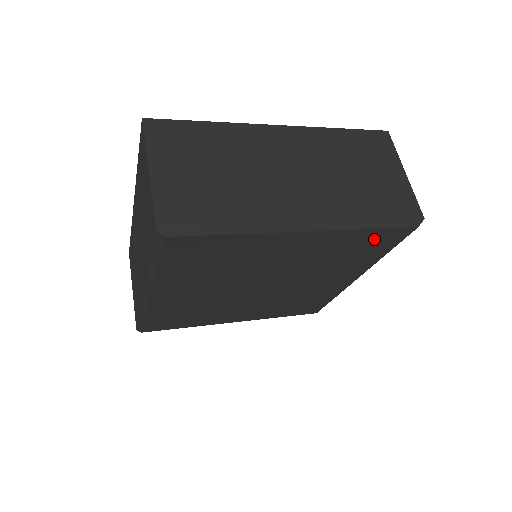
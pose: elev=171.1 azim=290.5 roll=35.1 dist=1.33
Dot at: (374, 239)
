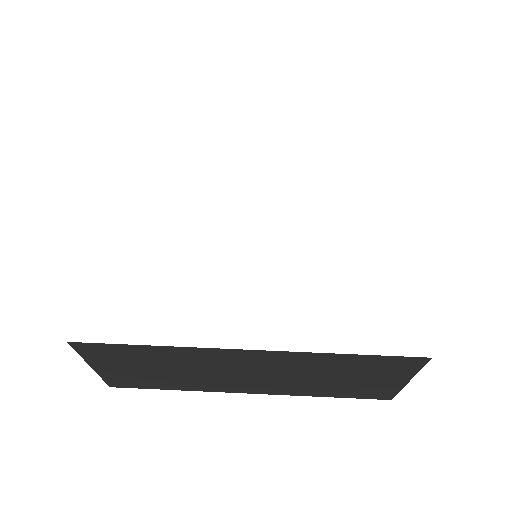
Dot at: occluded
